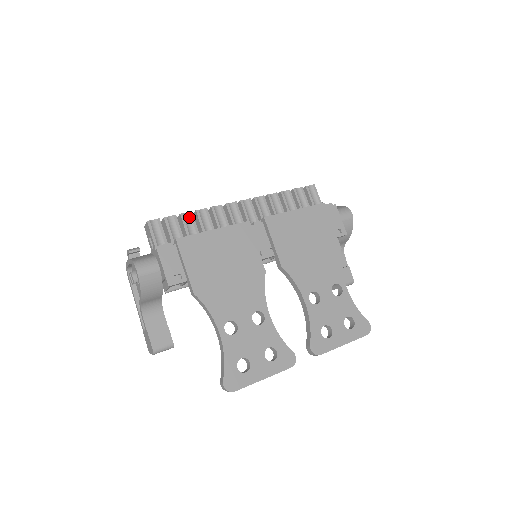
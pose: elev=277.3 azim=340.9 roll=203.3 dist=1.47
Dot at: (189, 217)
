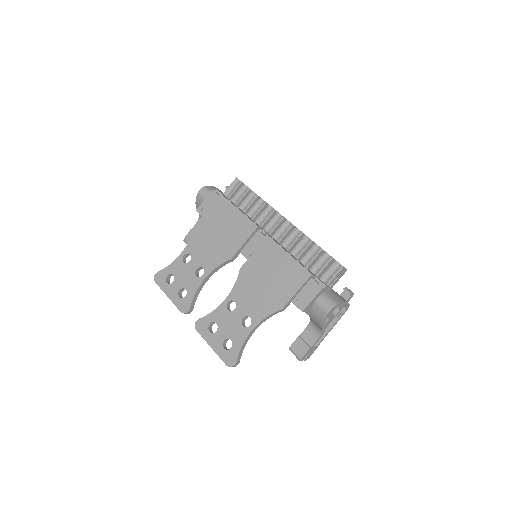
Dot at: (254, 197)
